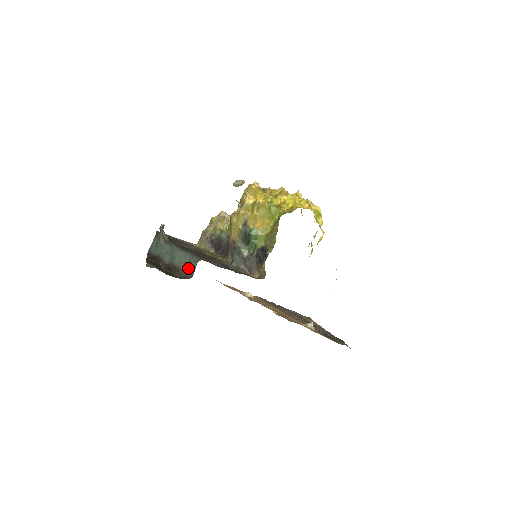
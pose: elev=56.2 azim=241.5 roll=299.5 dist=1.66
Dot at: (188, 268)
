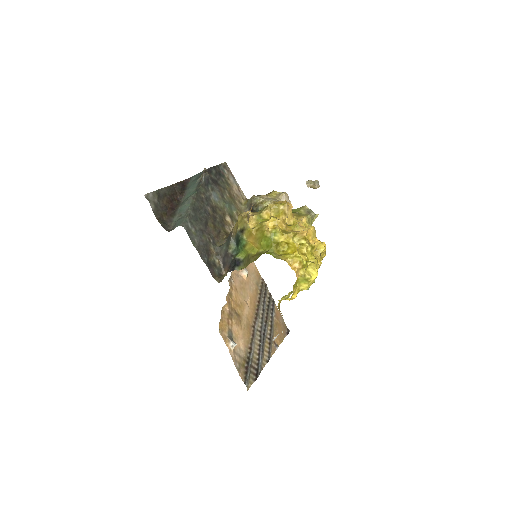
Dot at: (176, 222)
